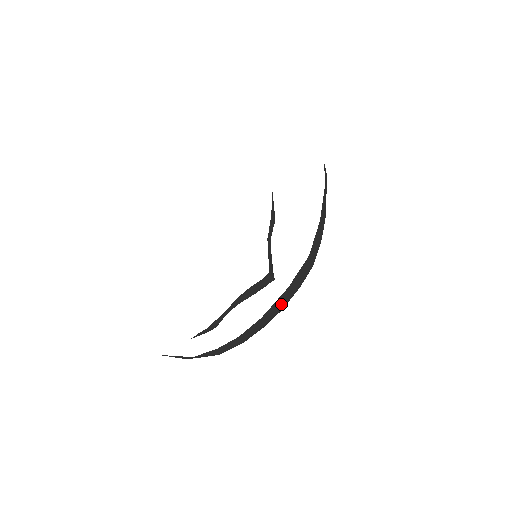
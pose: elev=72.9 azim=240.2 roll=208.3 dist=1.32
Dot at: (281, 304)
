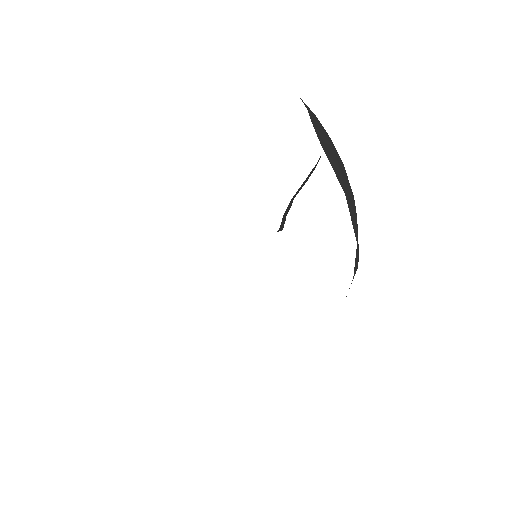
Dot at: occluded
